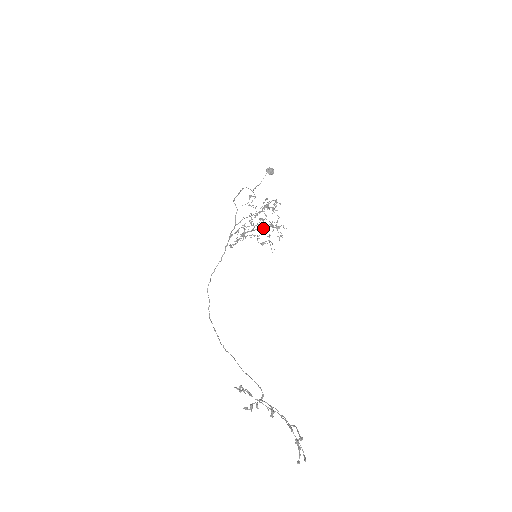
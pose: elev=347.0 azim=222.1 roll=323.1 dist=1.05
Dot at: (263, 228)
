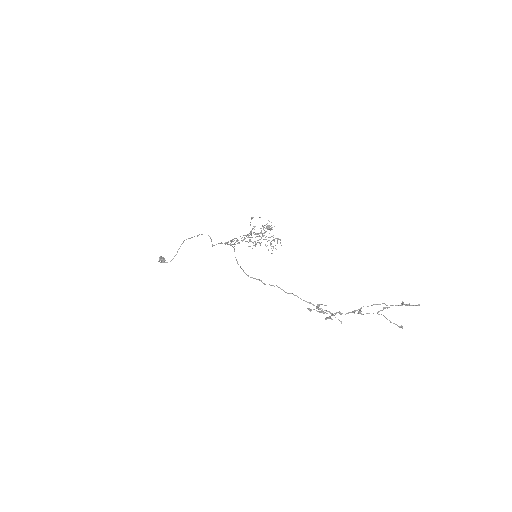
Dot at: (255, 243)
